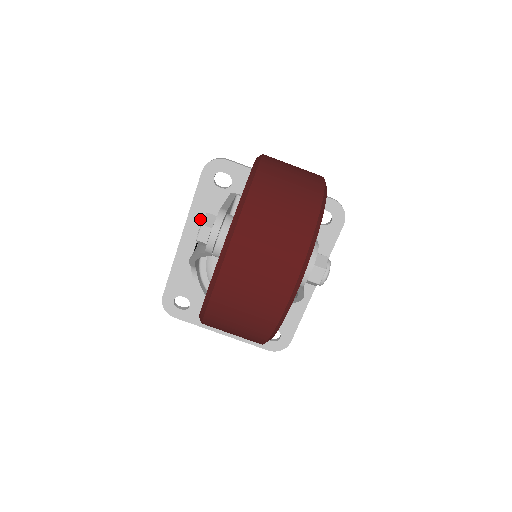
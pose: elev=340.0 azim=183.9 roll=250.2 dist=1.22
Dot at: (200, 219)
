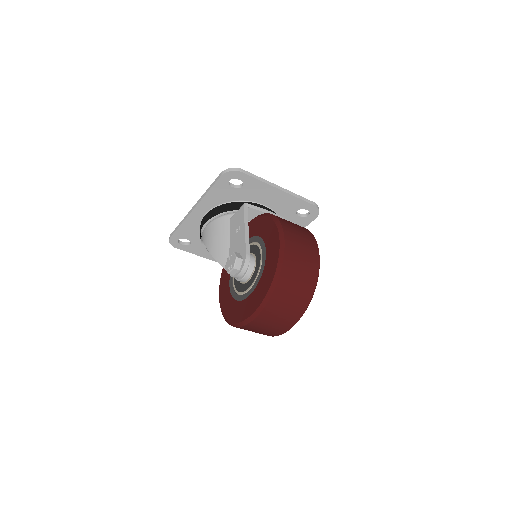
Dot at: (211, 202)
